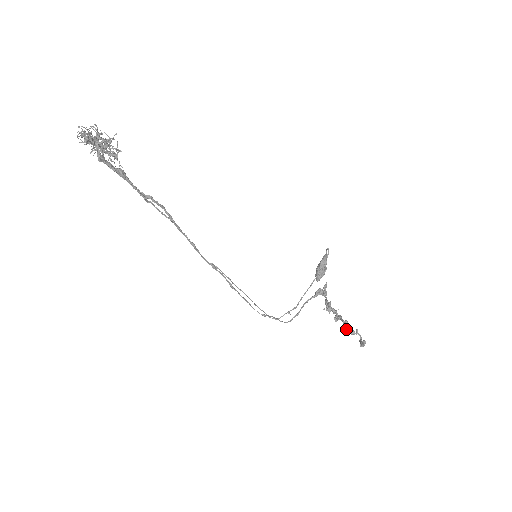
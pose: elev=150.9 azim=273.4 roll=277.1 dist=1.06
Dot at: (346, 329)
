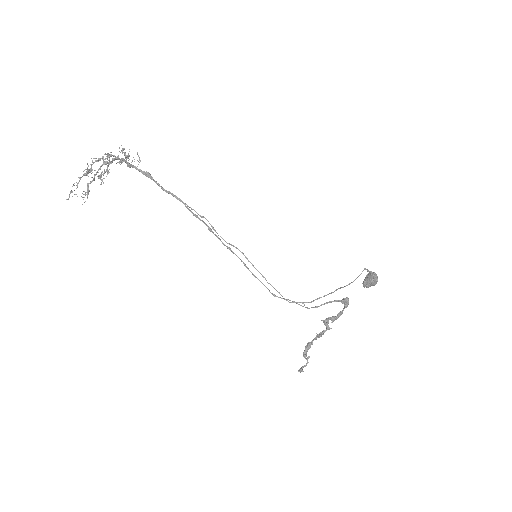
Dot at: occluded
